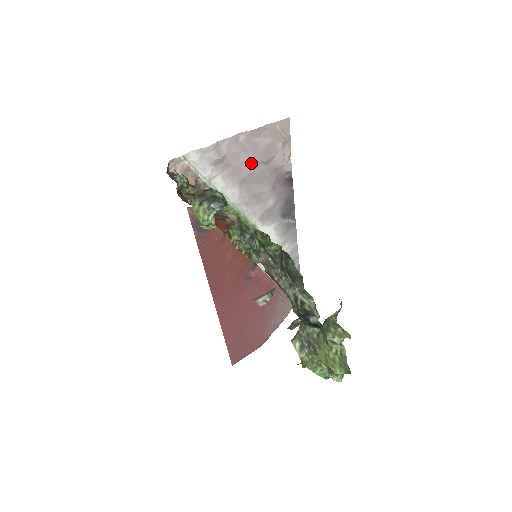
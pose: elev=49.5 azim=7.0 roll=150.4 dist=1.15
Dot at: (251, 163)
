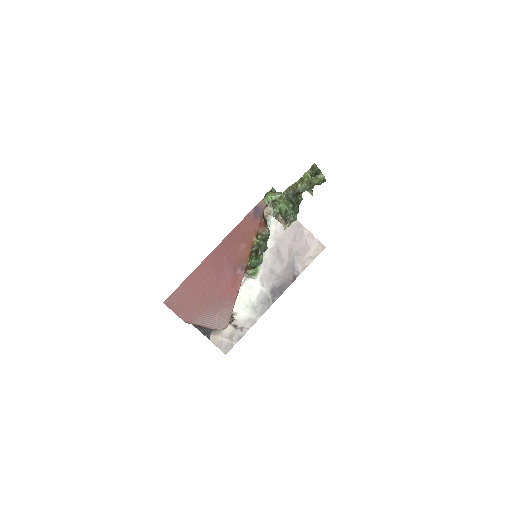
Dot at: (291, 243)
